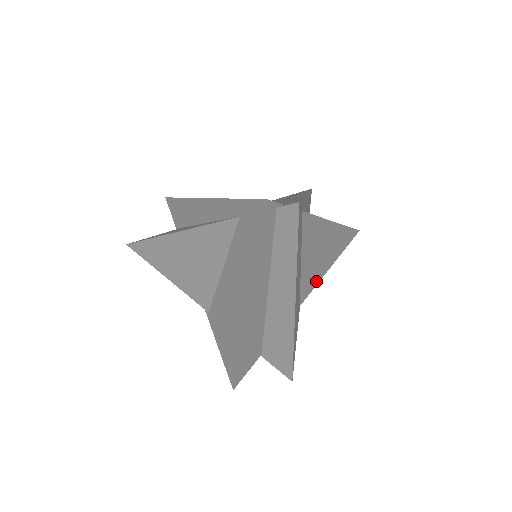
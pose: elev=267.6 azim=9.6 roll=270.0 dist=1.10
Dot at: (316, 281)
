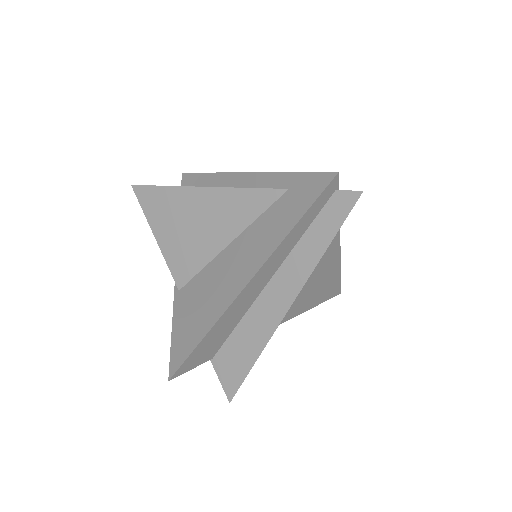
Dot at: (291, 315)
